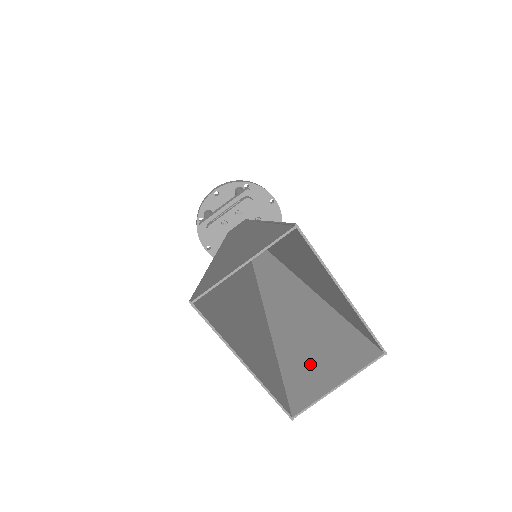
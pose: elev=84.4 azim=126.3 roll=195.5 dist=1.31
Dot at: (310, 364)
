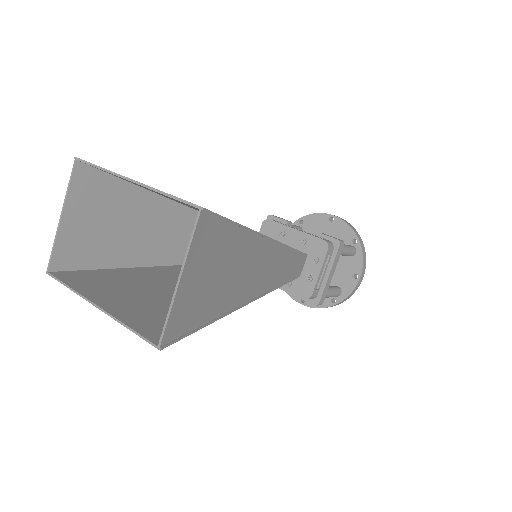
Dot at: (203, 291)
